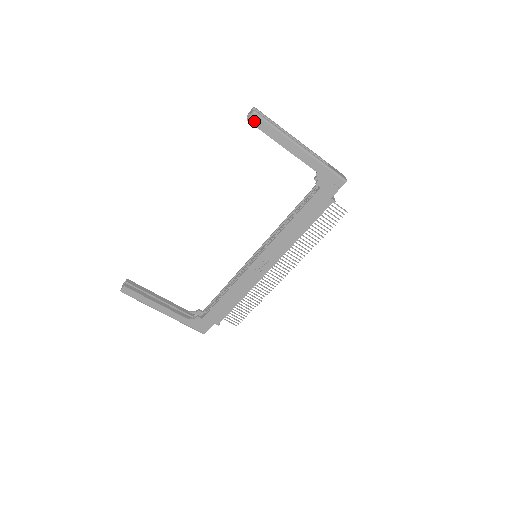
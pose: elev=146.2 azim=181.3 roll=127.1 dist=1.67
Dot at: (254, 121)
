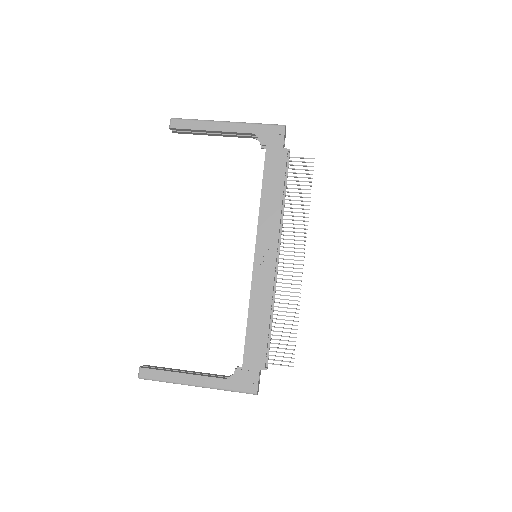
Dot at: (175, 125)
